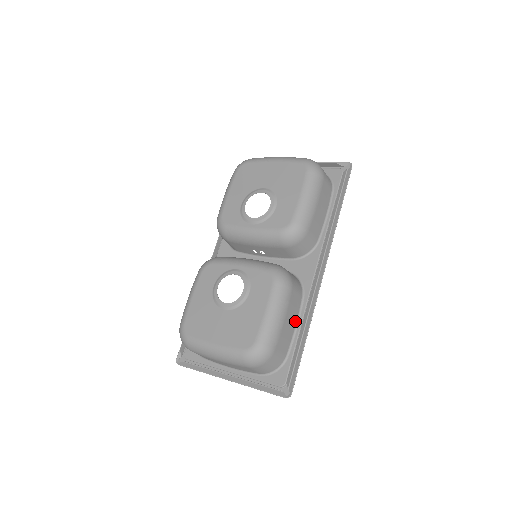
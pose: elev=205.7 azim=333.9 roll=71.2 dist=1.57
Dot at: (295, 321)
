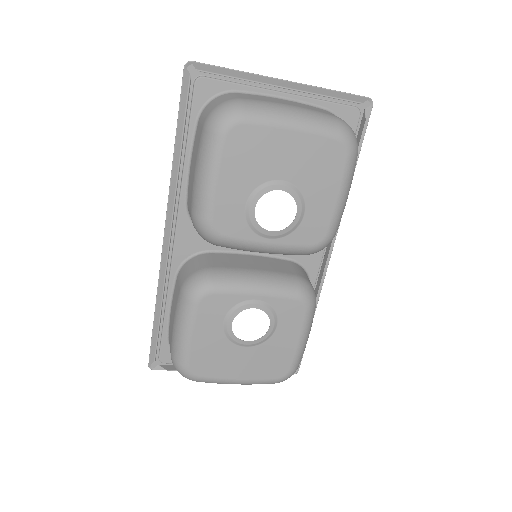
Dot at: occluded
